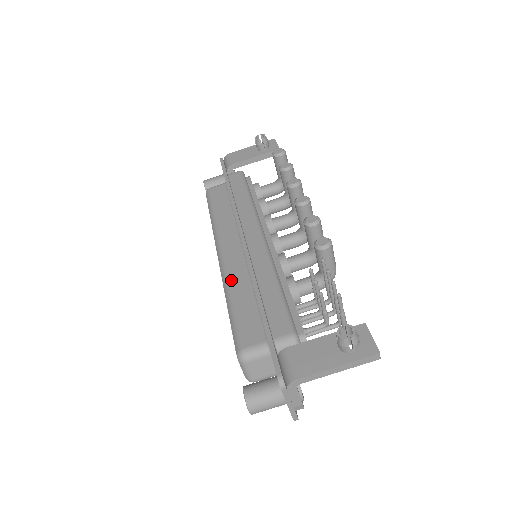
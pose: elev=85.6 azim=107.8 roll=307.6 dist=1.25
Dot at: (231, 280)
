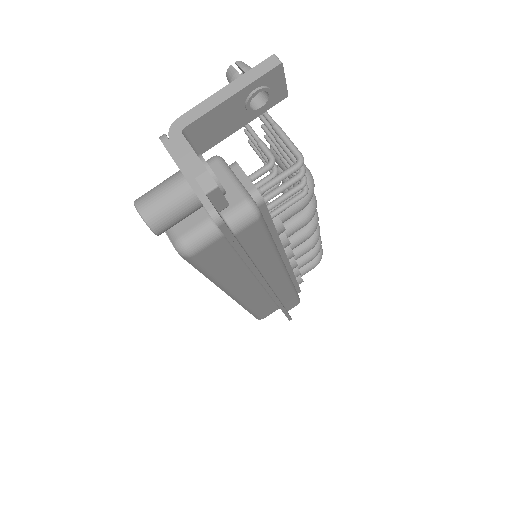
Dot at: occluded
